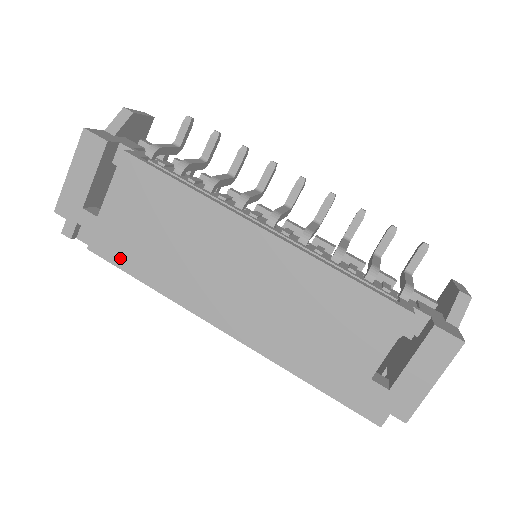
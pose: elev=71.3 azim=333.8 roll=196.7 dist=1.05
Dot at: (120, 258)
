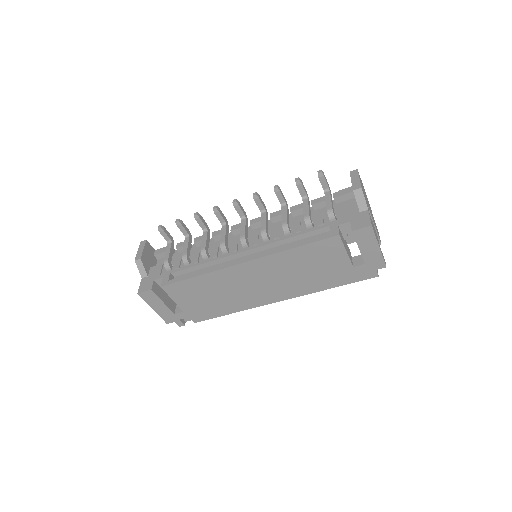
Dot at: (210, 315)
